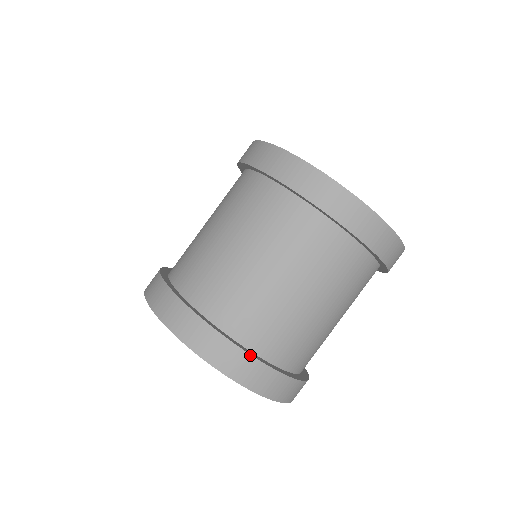
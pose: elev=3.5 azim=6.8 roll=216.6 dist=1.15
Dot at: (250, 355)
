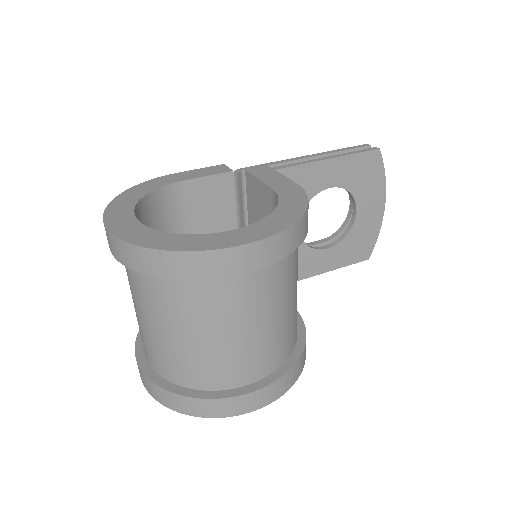
Dot at: (151, 380)
